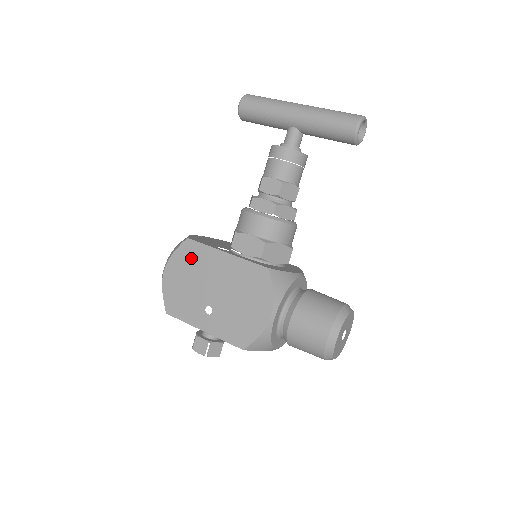
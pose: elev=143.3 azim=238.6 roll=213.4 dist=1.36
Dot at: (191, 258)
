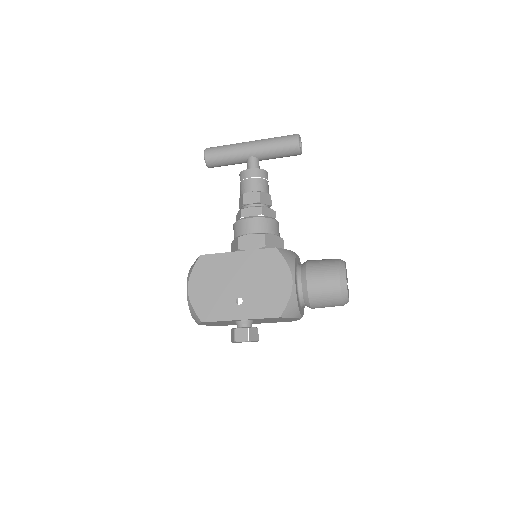
Dot at: (209, 268)
